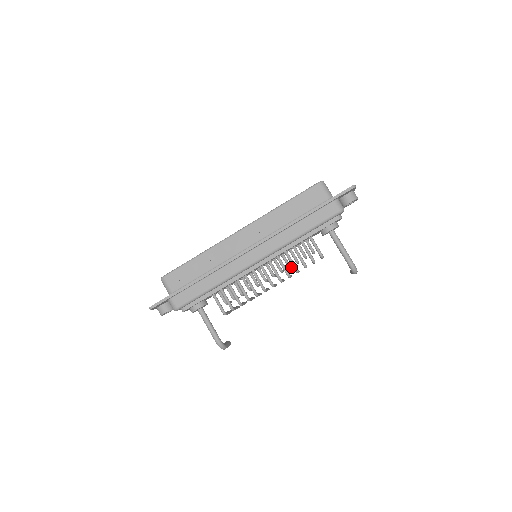
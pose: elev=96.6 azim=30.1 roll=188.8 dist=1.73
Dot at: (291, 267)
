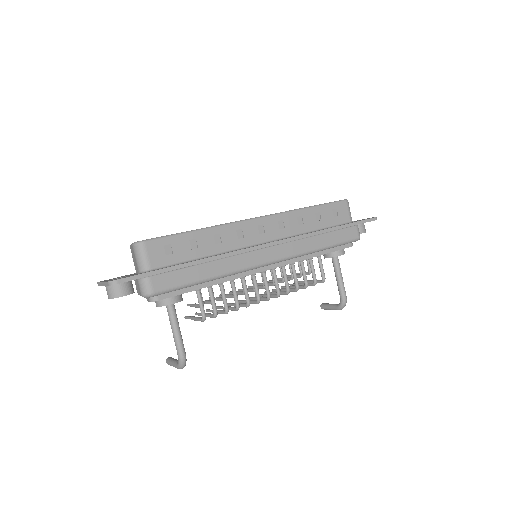
Dot at: occluded
